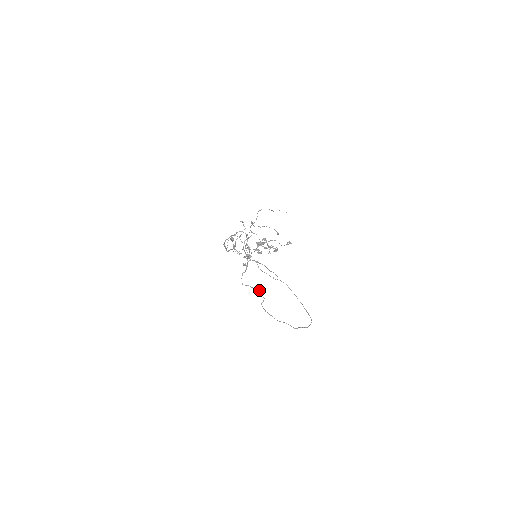
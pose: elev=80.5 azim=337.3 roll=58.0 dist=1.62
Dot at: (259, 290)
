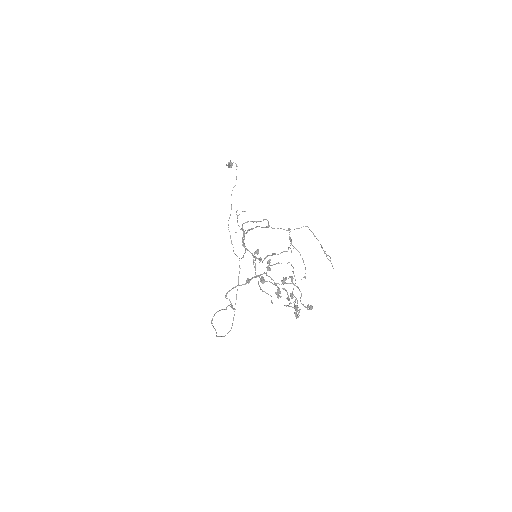
Dot at: occluded
